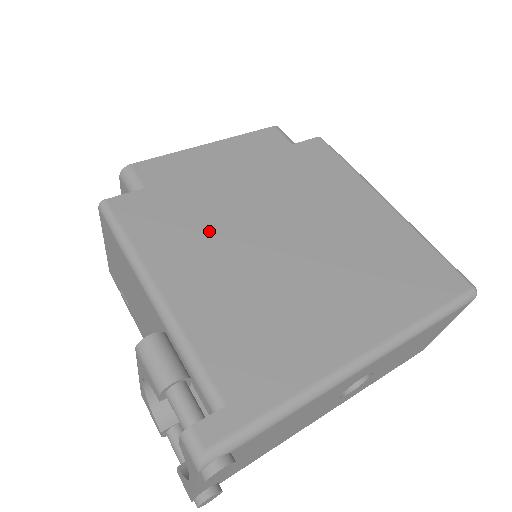
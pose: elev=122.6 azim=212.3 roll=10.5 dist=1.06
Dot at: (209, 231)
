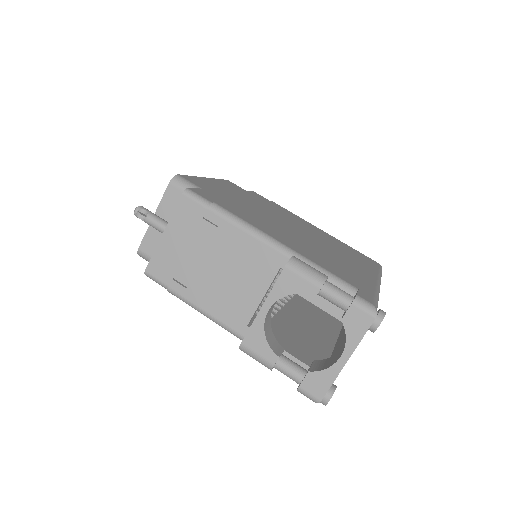
Dot at: (260, 217)
